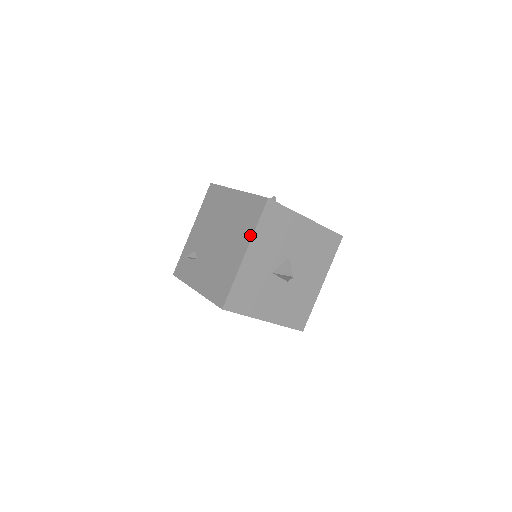
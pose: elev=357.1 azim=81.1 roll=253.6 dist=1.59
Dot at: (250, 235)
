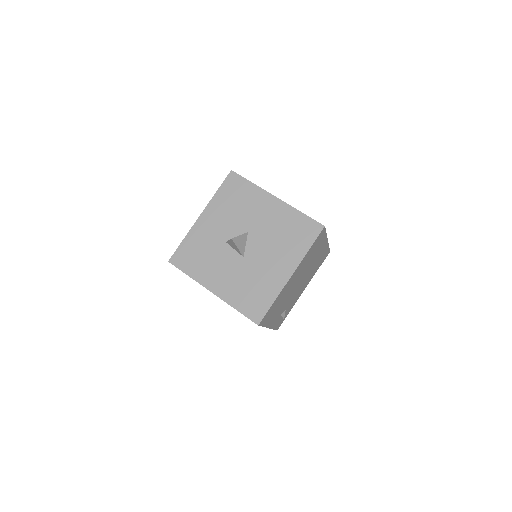
Dot at: (211, 202)
